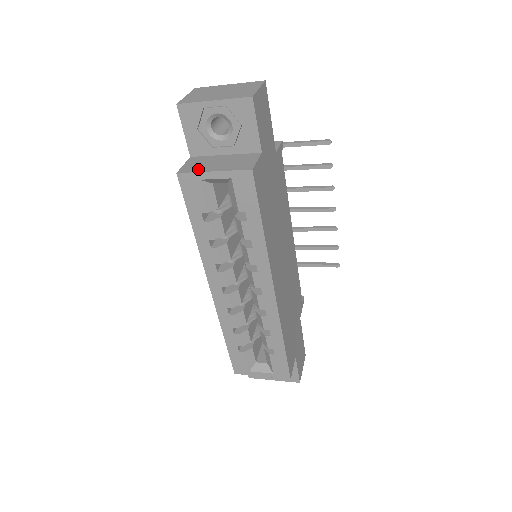
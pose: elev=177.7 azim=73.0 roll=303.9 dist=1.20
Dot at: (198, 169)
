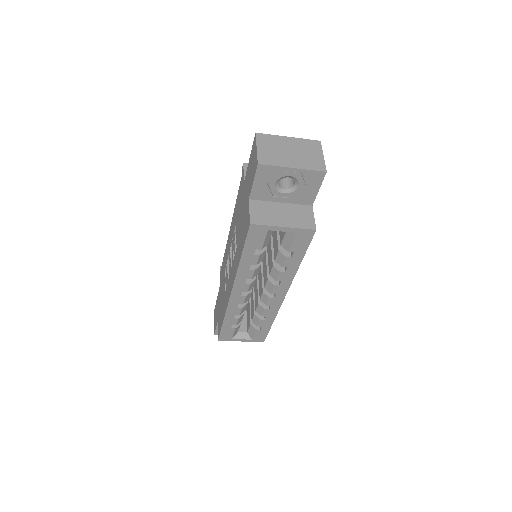
Dot at: (268, 221)
